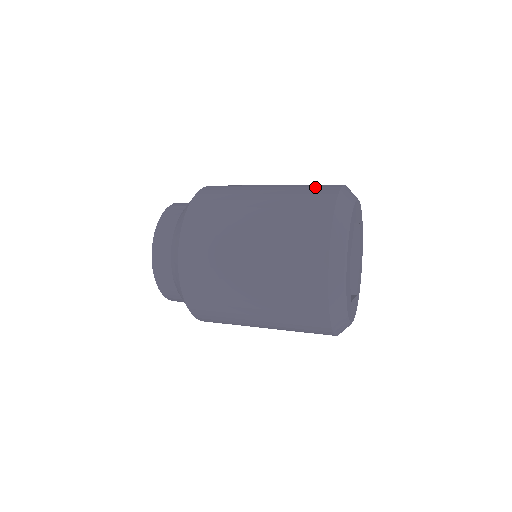
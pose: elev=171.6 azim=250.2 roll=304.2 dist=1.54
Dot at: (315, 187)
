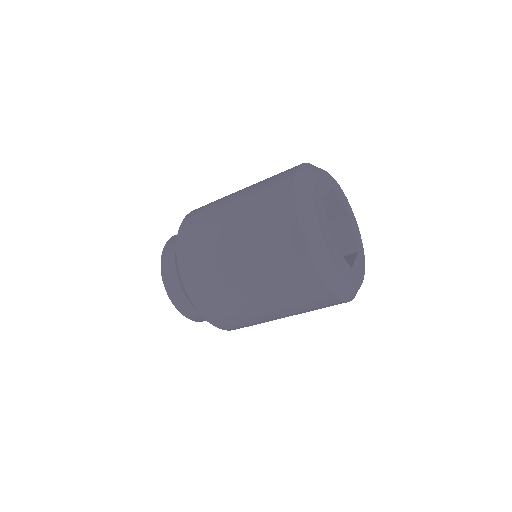
Dot at: (273, 183)
